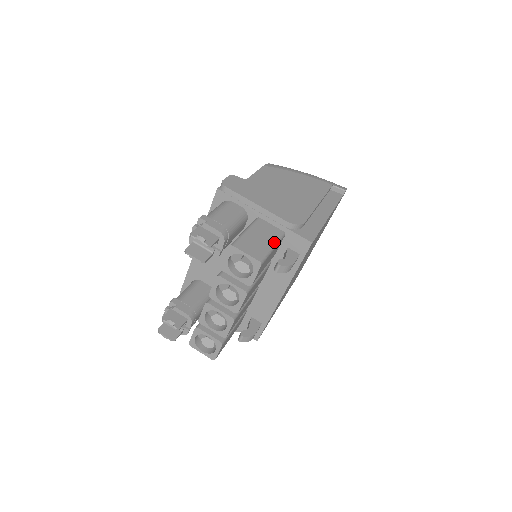
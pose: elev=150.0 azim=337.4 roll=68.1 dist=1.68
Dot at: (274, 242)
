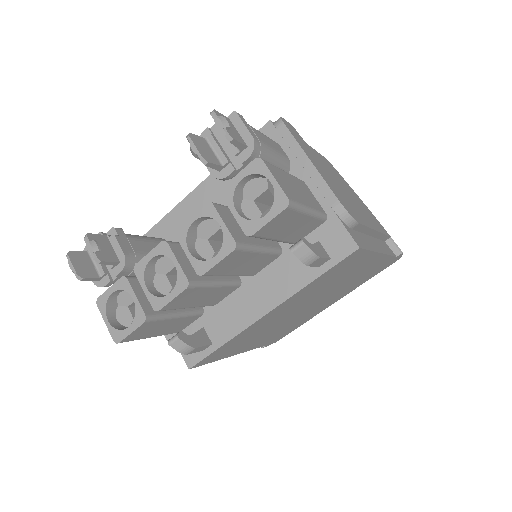
Dot at: (313, 208)
